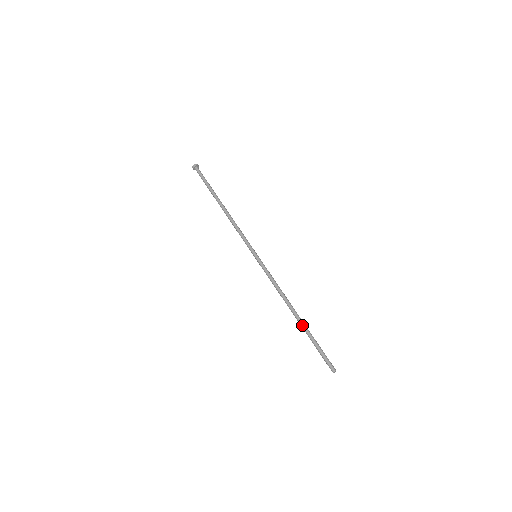
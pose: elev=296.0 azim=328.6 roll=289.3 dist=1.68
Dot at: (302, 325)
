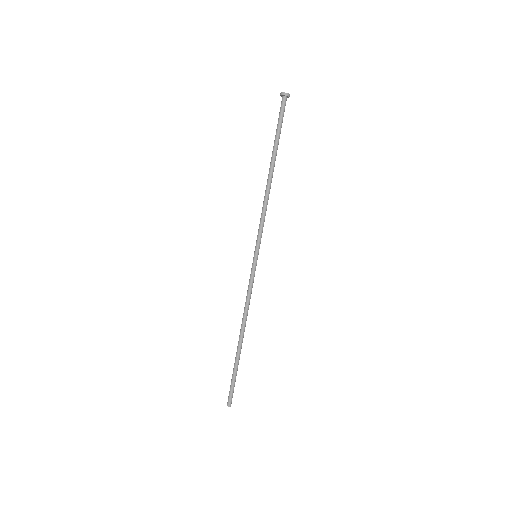
Dot at: (238, 352)
